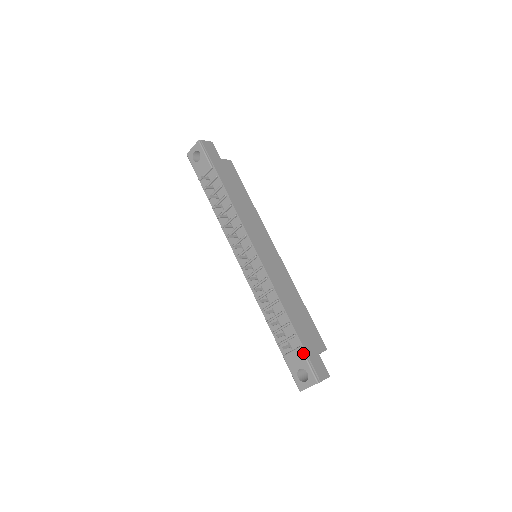
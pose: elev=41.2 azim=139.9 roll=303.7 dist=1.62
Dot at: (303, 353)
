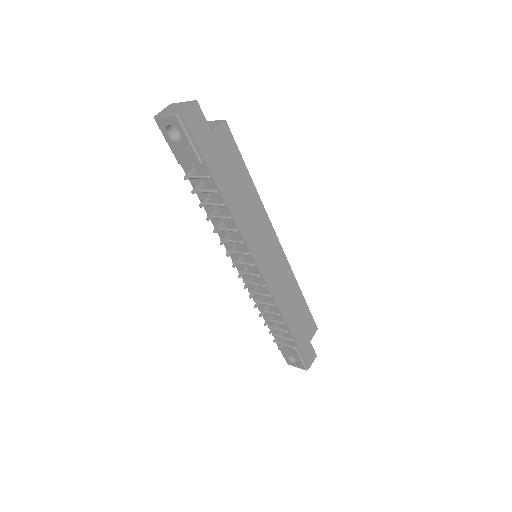
Dot at: (297, 353)
